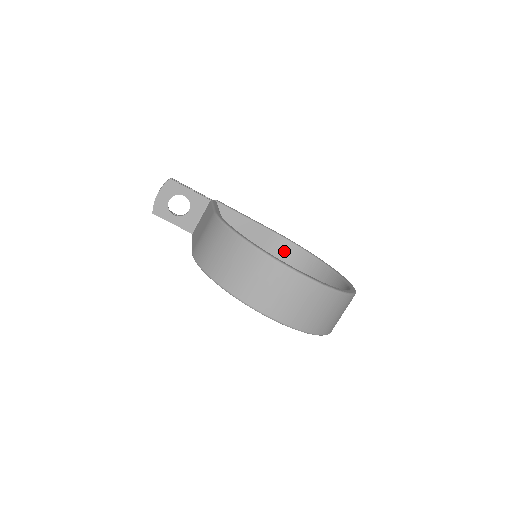
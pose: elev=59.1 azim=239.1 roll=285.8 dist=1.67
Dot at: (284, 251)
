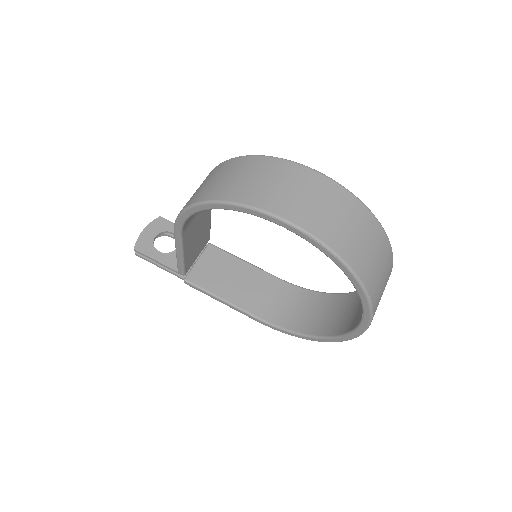
Dot at: (295, 298)
